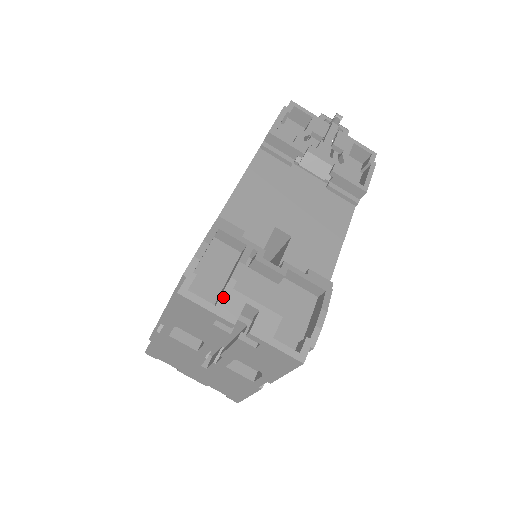
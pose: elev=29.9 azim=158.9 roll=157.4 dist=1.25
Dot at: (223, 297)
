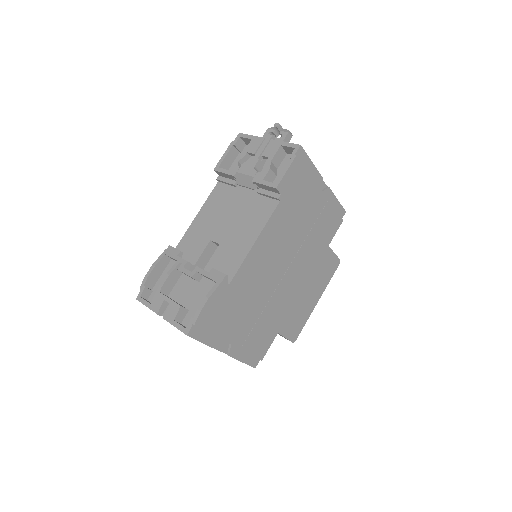
Dot at: (154, 298)
